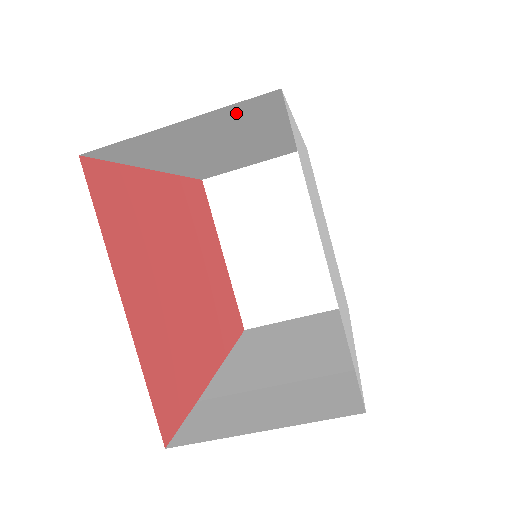
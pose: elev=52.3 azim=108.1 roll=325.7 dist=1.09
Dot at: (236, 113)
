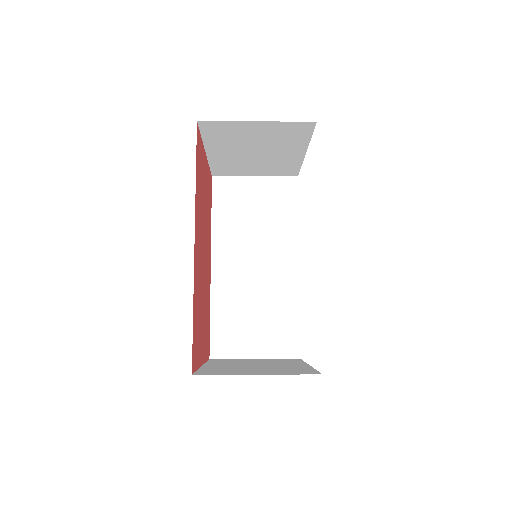
Dot at: occluded
